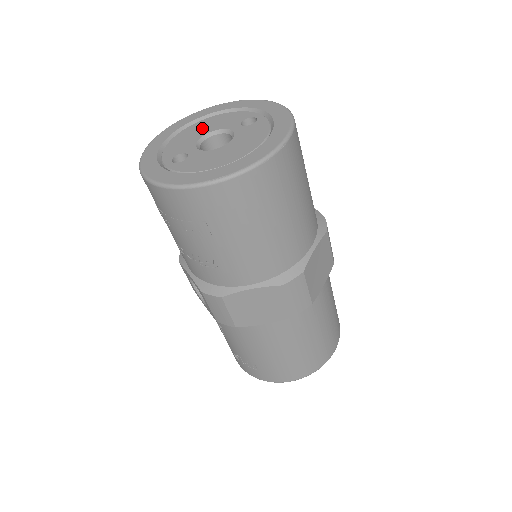
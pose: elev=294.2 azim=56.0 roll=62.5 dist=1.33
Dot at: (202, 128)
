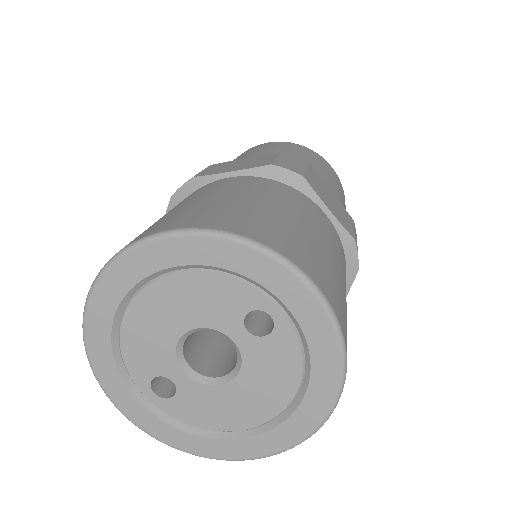
Dot at: (169, 312)
